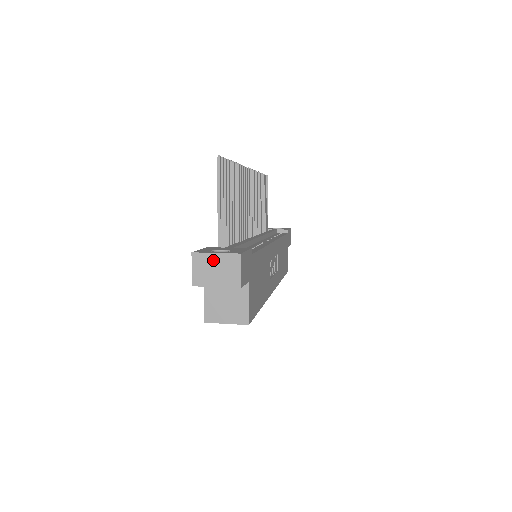
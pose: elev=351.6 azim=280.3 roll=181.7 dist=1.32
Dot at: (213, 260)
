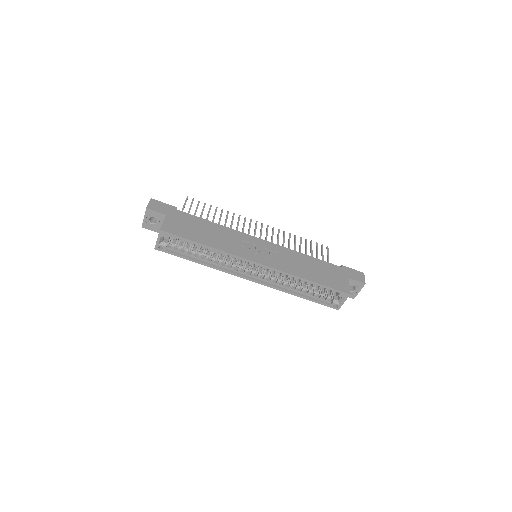
Dot at: occluded
